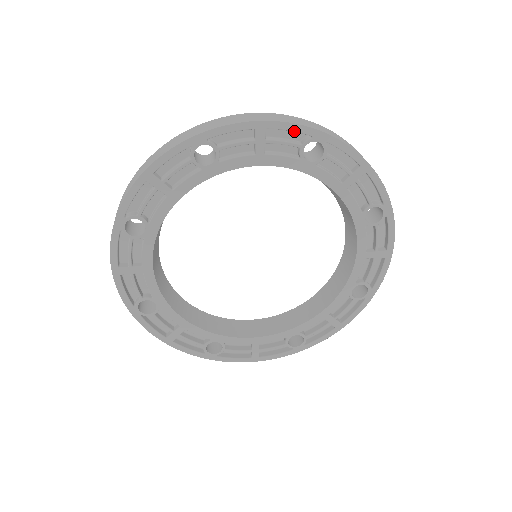
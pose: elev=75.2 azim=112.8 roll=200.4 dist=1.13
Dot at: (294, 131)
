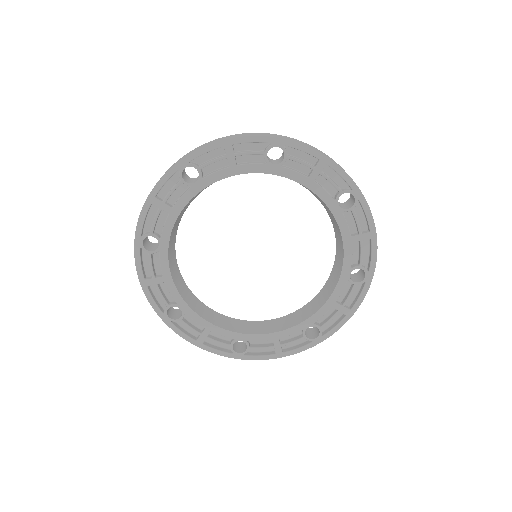
Dot at: (343, 178)
